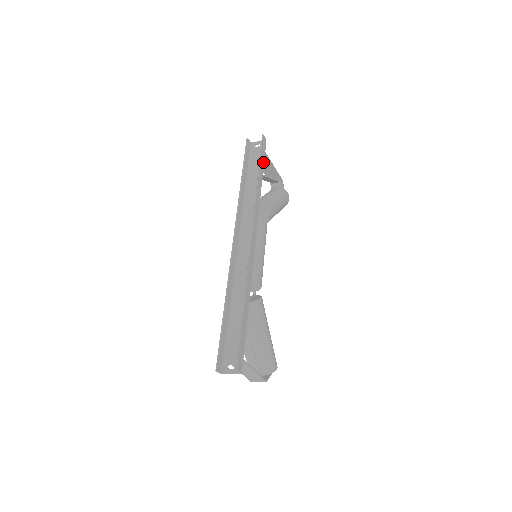
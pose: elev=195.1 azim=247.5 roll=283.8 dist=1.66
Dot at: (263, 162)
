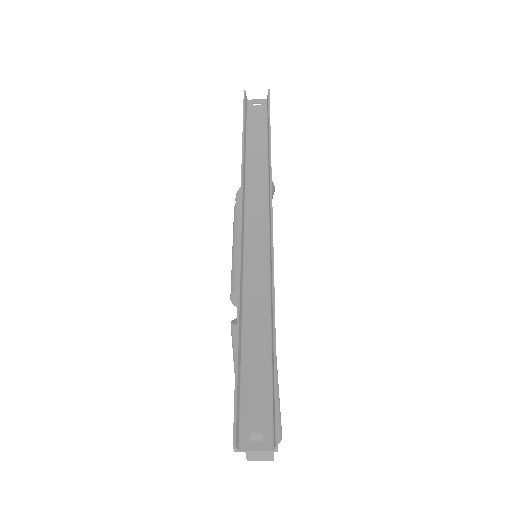
Dot at: occluded
